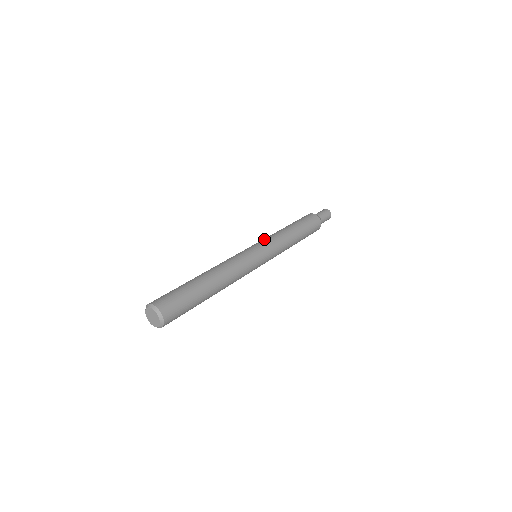
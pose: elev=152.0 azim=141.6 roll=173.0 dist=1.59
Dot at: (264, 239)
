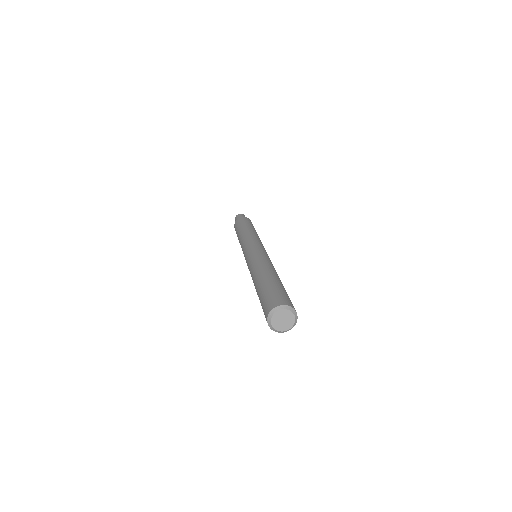
Dot at: (254, 239)
